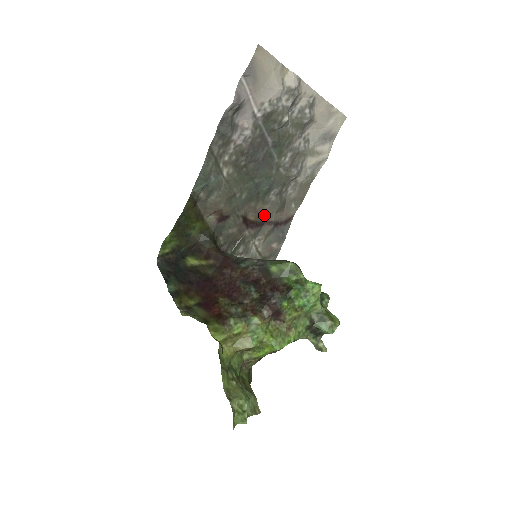
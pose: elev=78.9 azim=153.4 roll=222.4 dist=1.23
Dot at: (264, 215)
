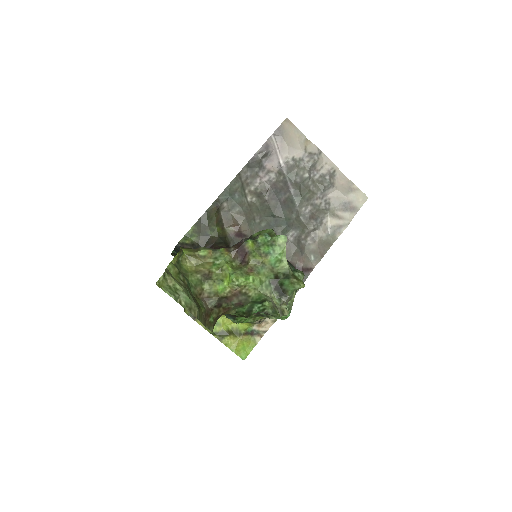
Dot at: occluded
